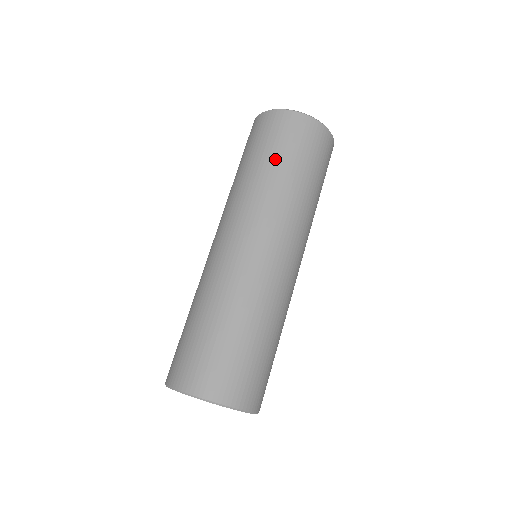
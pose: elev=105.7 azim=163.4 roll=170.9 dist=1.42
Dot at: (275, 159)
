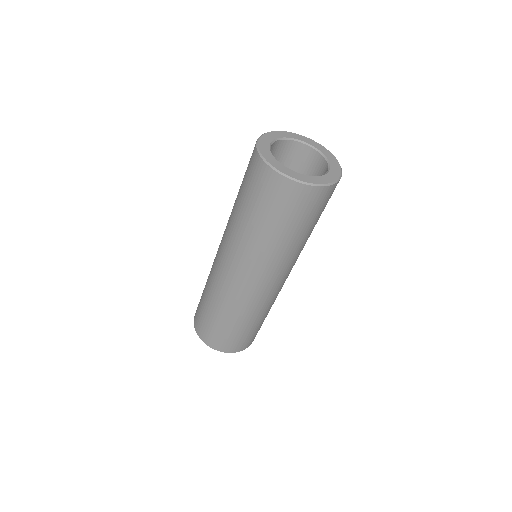
Dot at: (270, 224)
